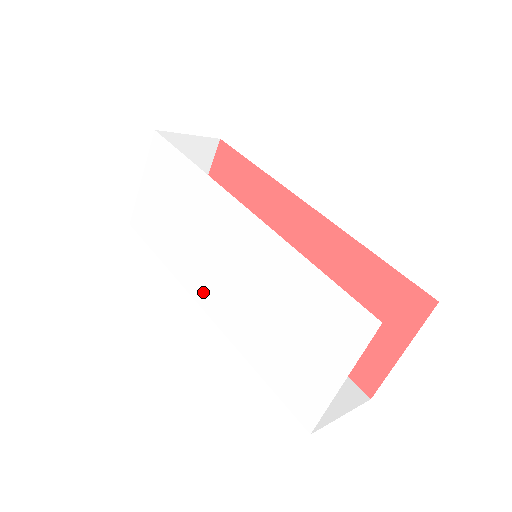
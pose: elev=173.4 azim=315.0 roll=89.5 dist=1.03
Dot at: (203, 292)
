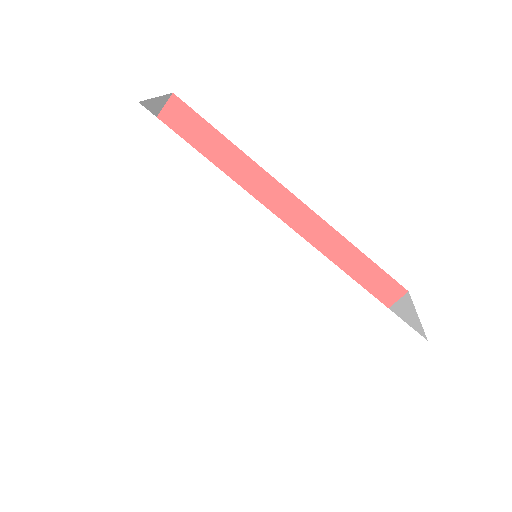
Dot at: (215, 304)
